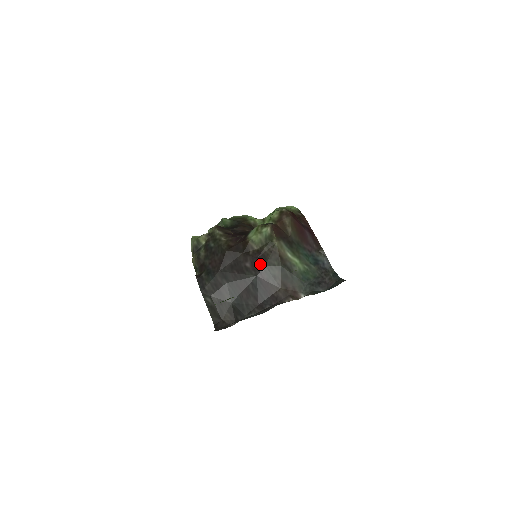
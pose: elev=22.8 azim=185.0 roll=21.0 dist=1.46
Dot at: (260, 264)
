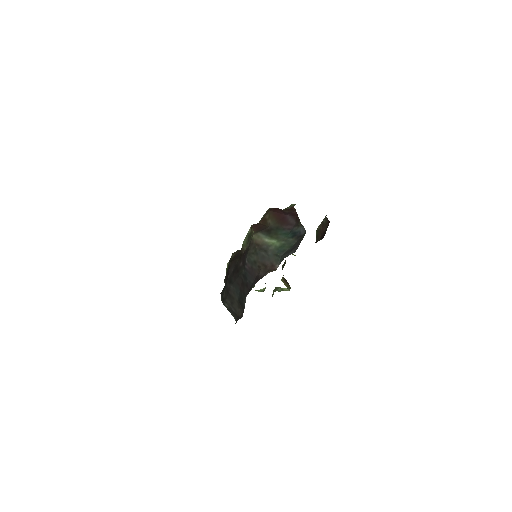
Dot at: (245, 258)
